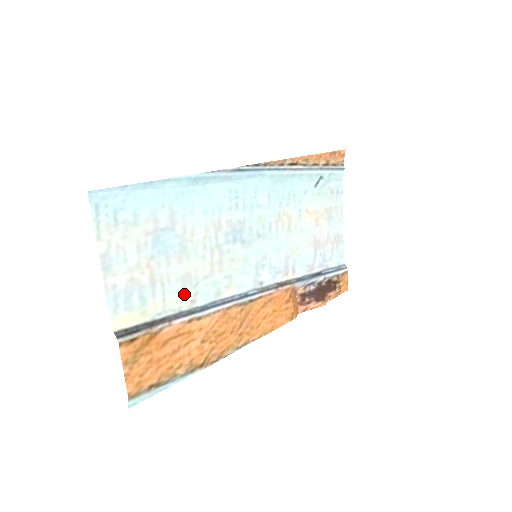
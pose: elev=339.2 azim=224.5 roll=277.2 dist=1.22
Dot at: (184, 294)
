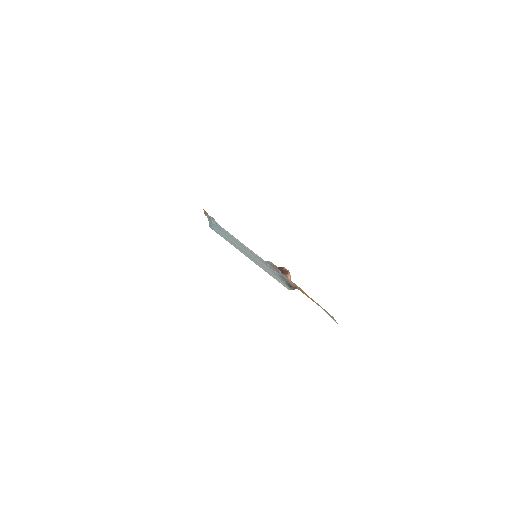
Dot at: occluded
